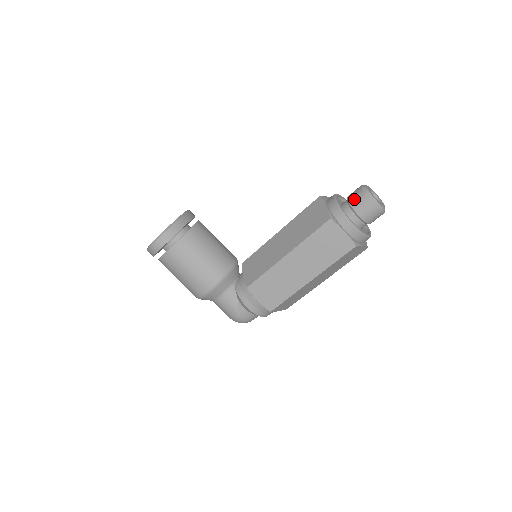
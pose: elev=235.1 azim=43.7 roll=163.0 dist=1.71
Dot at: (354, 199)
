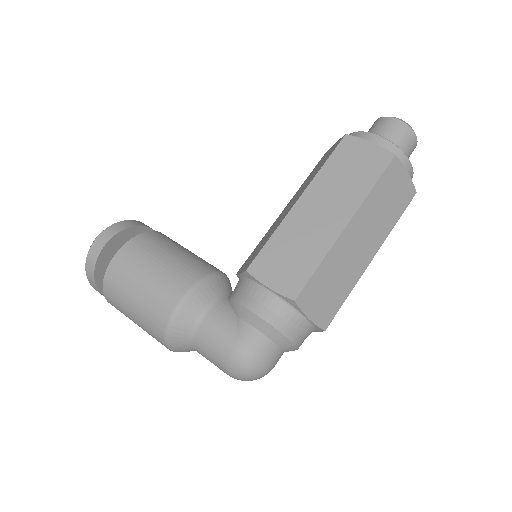
Dot at: (370, 129)
